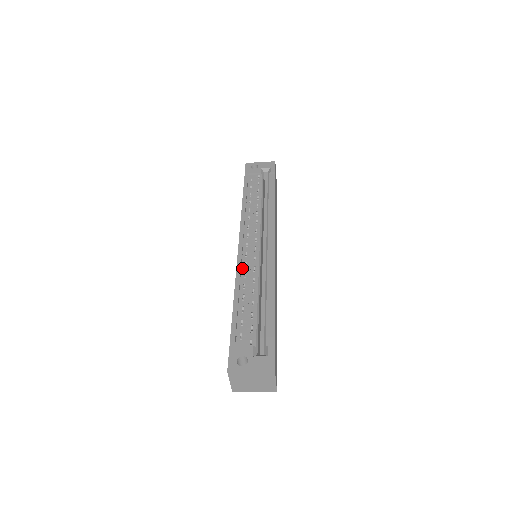
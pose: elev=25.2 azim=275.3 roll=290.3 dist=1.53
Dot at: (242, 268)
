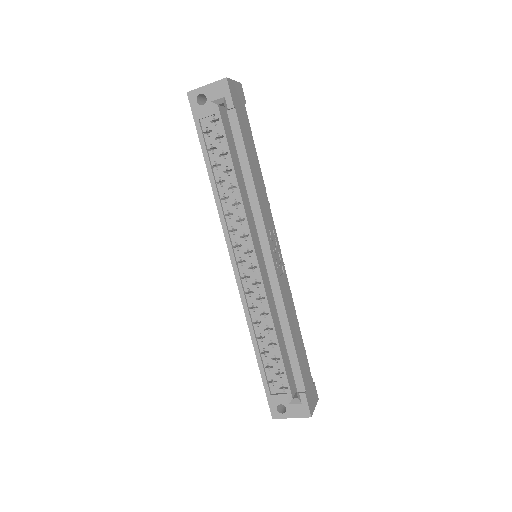
Dot at: (247, 299)
